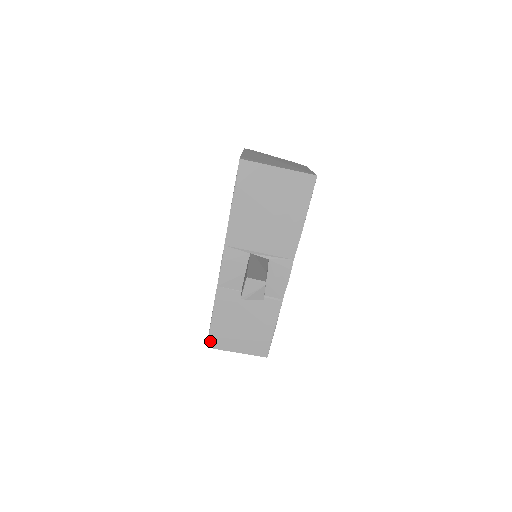
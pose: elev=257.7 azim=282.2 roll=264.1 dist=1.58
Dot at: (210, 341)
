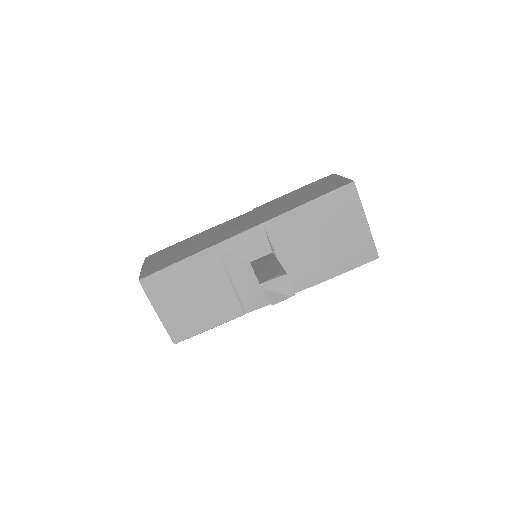
Dot at: (149, 279)
